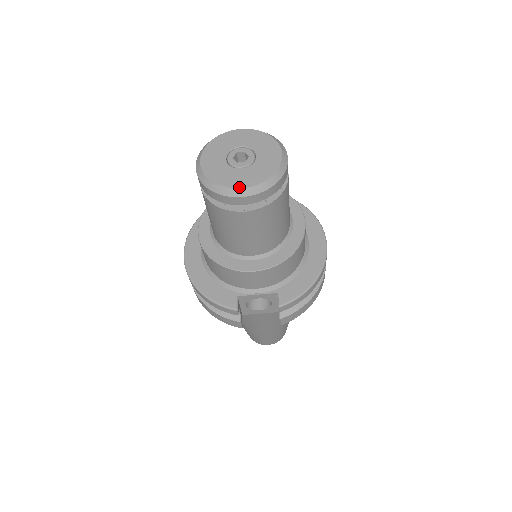
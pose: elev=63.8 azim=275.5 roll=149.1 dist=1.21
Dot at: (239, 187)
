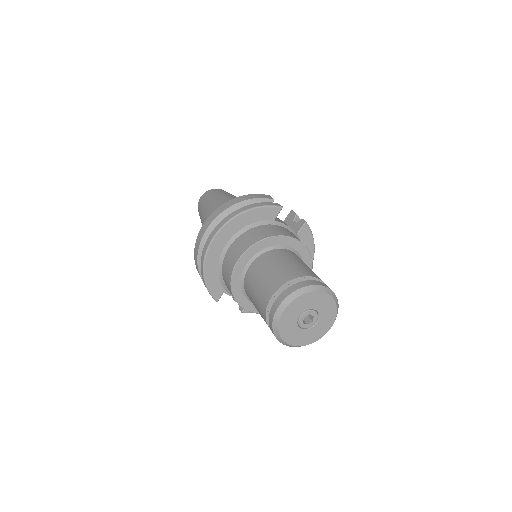
Dot at: (289, 343)
